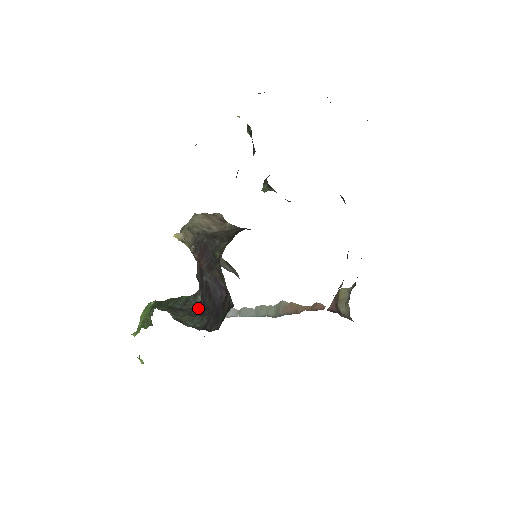
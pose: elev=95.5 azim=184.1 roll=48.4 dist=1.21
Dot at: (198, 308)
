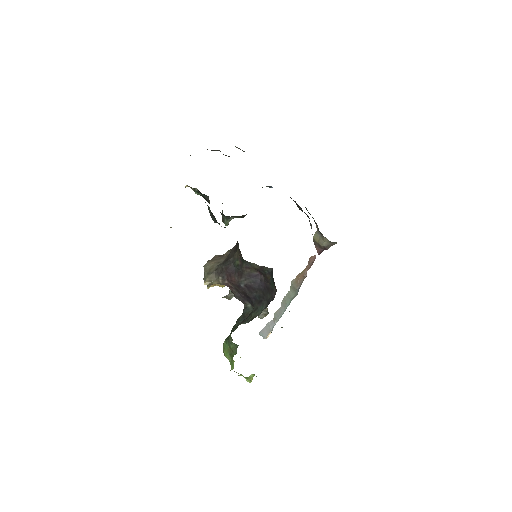
Dot at: (254, 305)
